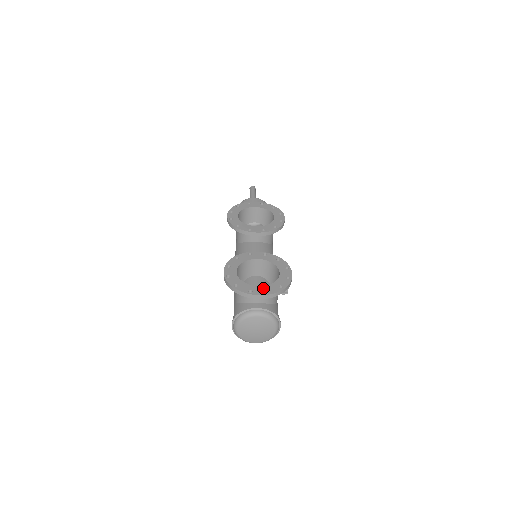
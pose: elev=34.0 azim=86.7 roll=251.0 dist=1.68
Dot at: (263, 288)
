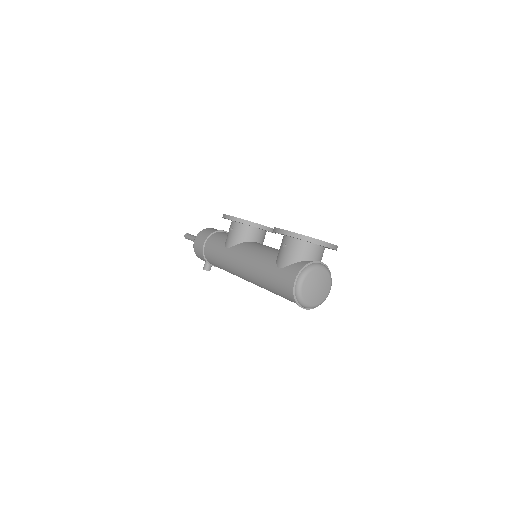
Dot at: occluded
